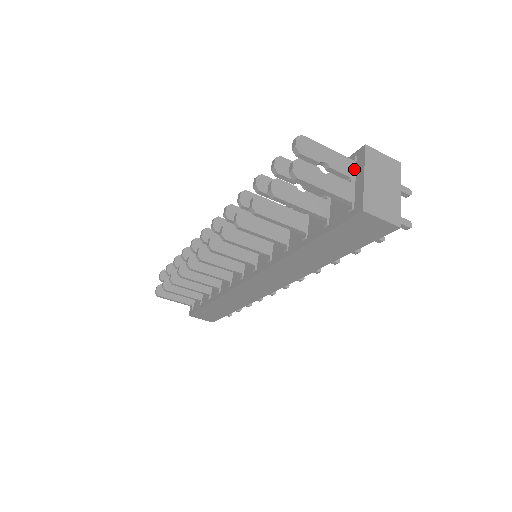
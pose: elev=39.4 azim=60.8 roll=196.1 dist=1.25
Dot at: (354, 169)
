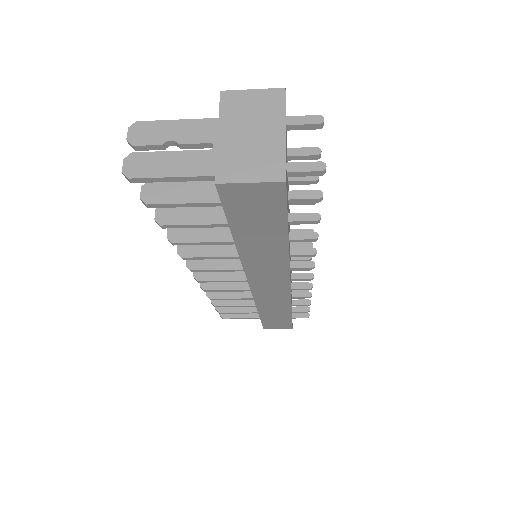
Dot at: occluded
